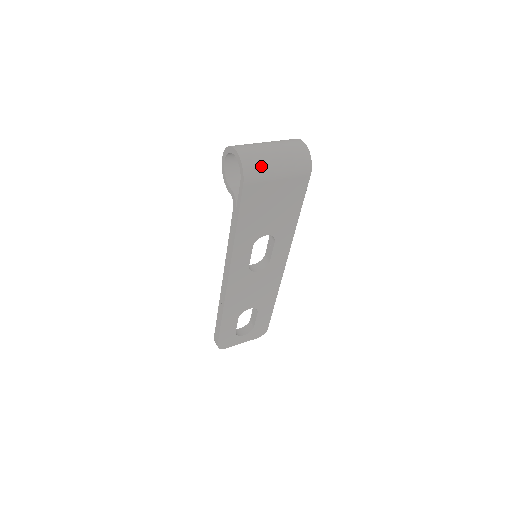
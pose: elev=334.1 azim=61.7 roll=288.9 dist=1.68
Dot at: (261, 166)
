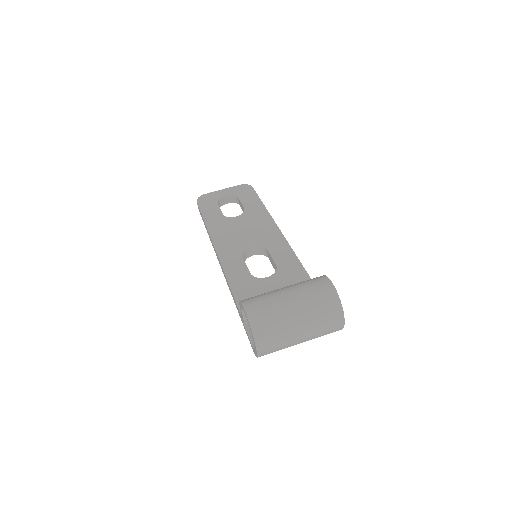
Dot at: occluded
